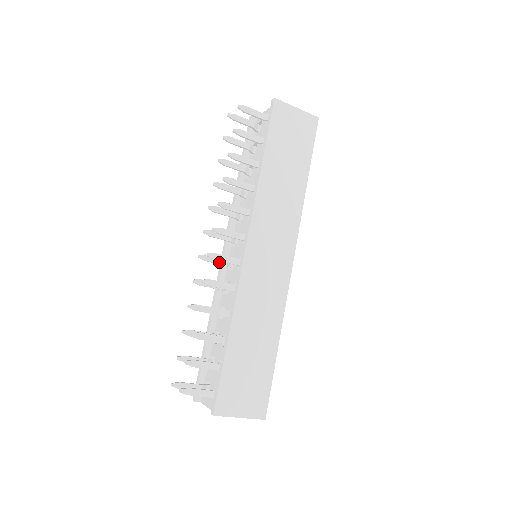
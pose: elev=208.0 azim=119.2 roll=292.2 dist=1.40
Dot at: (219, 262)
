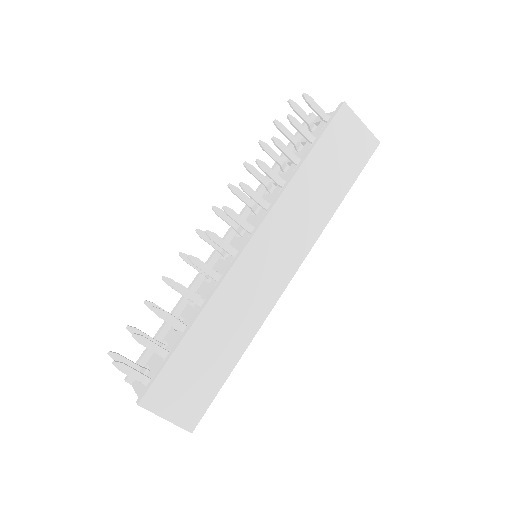
Dot at: (215, 246)
